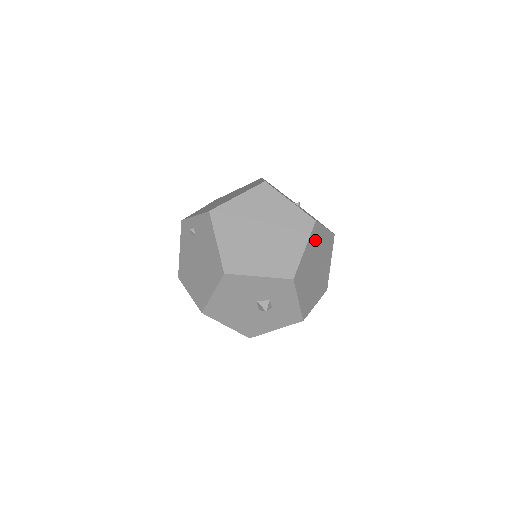
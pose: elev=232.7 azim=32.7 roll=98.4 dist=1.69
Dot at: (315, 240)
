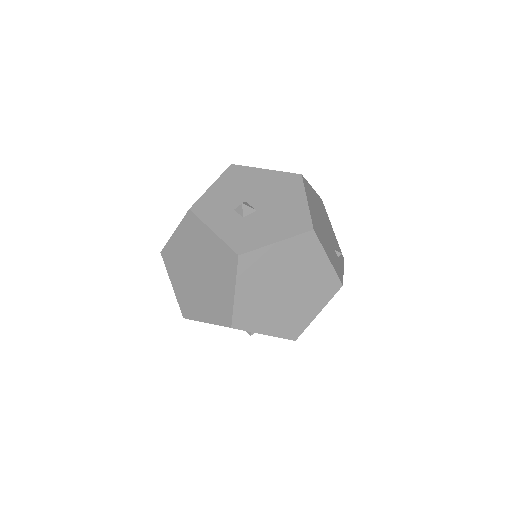
Dot at: occluded
